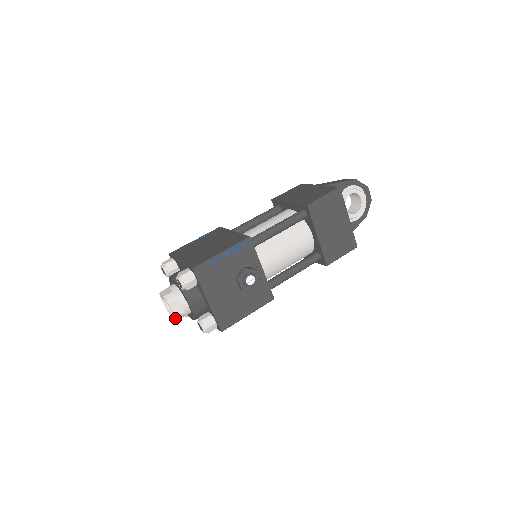
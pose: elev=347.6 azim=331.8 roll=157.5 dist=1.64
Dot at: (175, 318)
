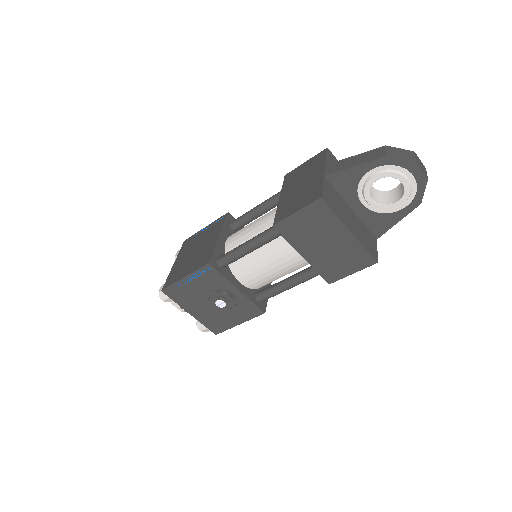
Dot at: (183, 311)
